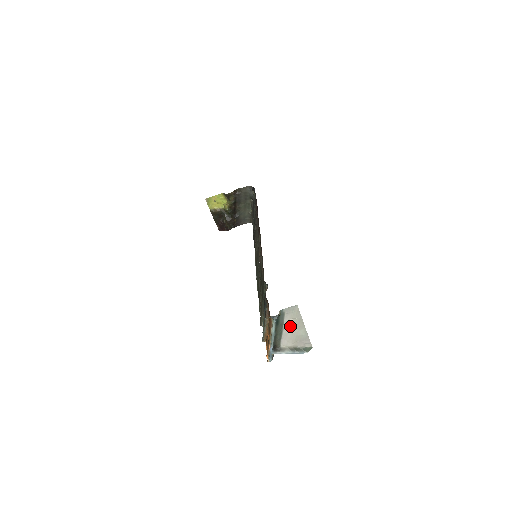
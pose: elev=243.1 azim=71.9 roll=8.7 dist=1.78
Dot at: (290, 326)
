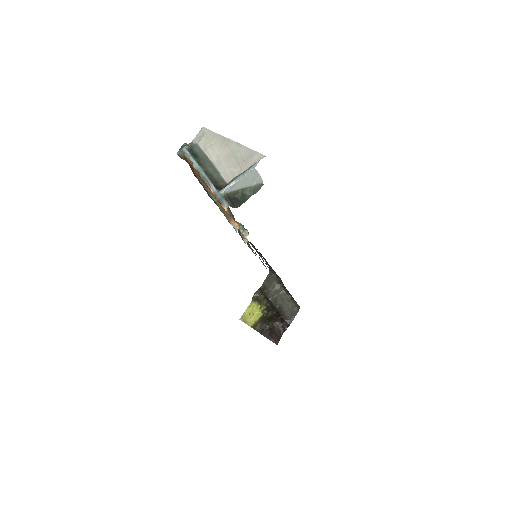
Dot at: (217, 154)
